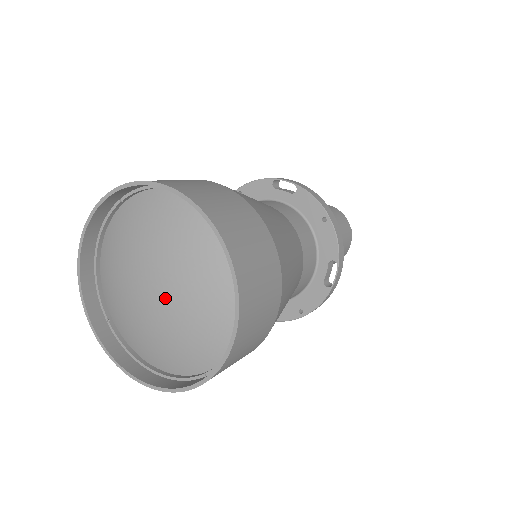
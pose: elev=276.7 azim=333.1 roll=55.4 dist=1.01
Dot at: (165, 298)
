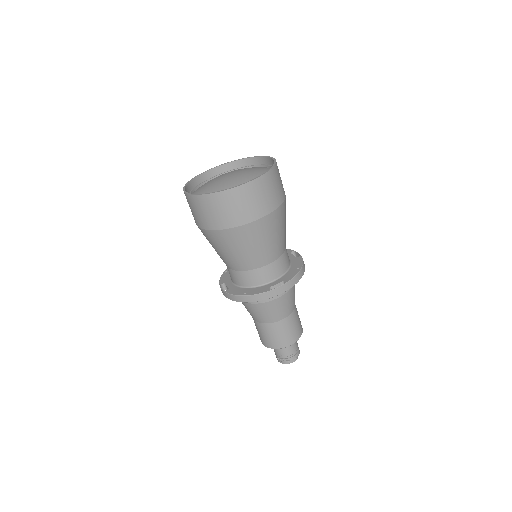
Dot at: (231, 178)
